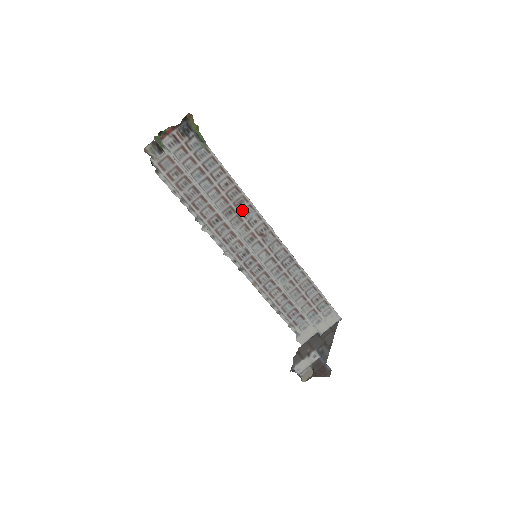
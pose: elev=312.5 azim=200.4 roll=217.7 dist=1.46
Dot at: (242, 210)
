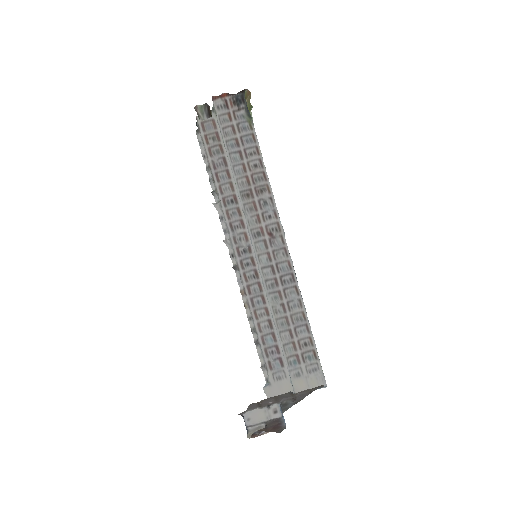
Dot at: (261, 199)
